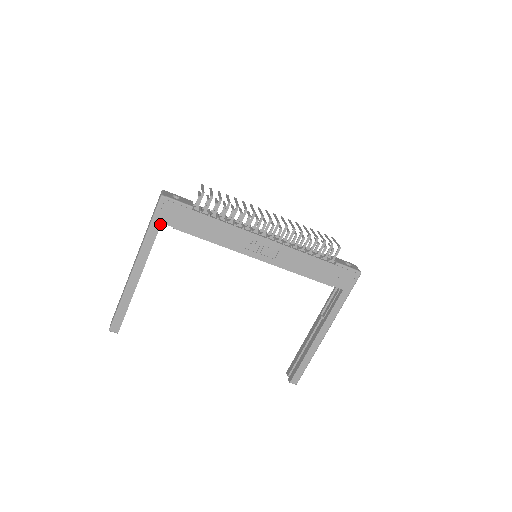
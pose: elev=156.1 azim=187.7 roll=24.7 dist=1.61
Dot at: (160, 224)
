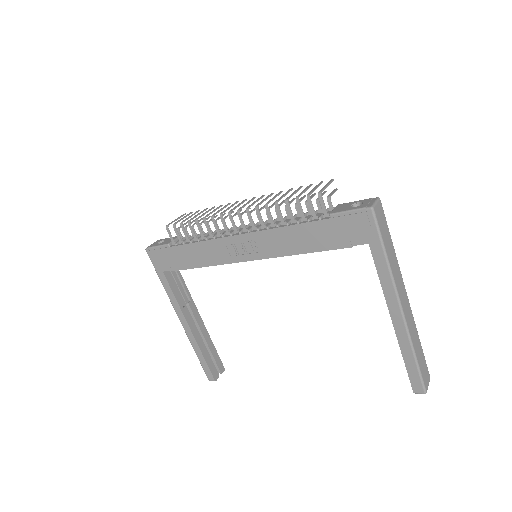
Dot at: (163, 273)
